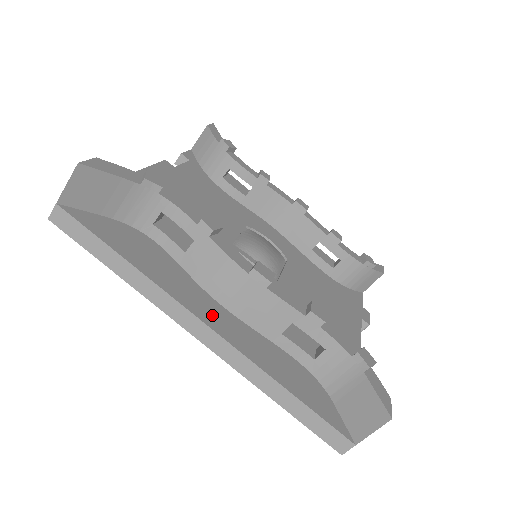
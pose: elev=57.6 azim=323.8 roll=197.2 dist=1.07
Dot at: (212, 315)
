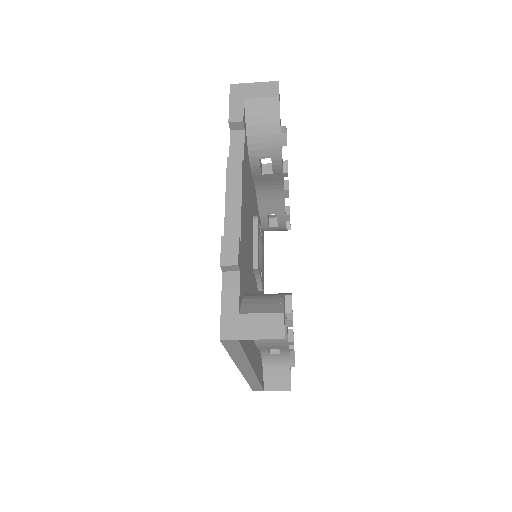
Dot at: occluded
